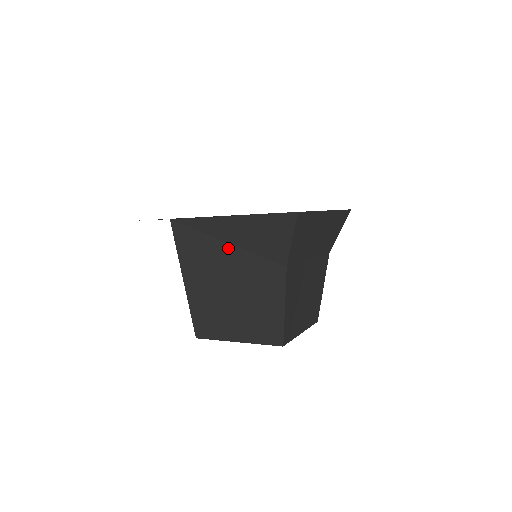
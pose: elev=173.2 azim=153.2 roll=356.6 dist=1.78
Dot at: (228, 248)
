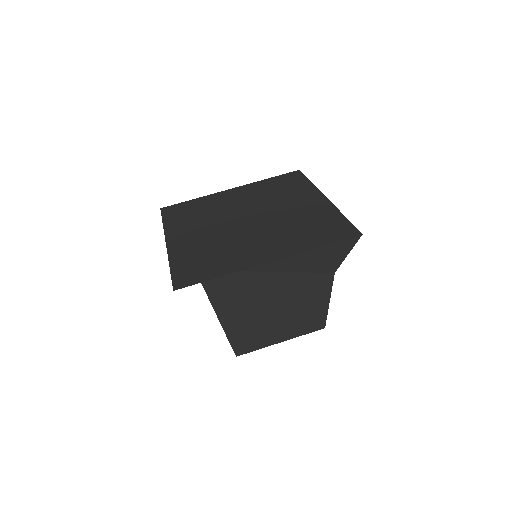
Dot at: (273, 276)
